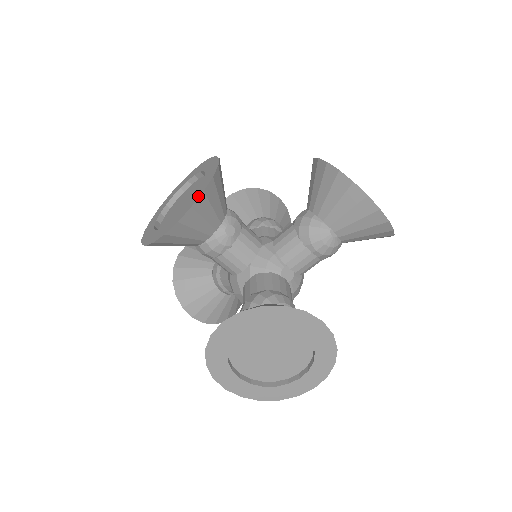
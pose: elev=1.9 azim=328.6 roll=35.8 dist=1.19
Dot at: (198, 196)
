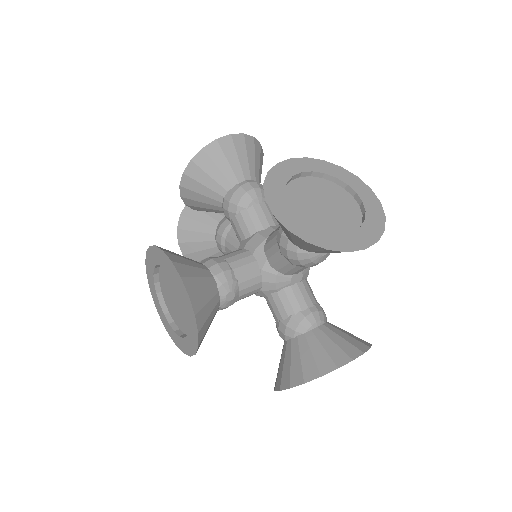
Dot at: (196, 336)
